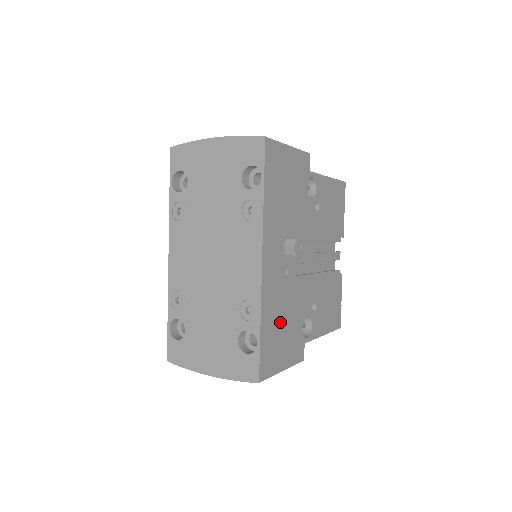
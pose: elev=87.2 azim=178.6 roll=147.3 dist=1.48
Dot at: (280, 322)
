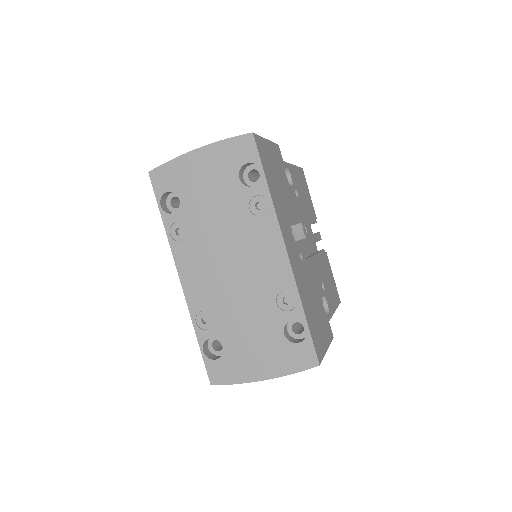
Dot at: (312, 305)
